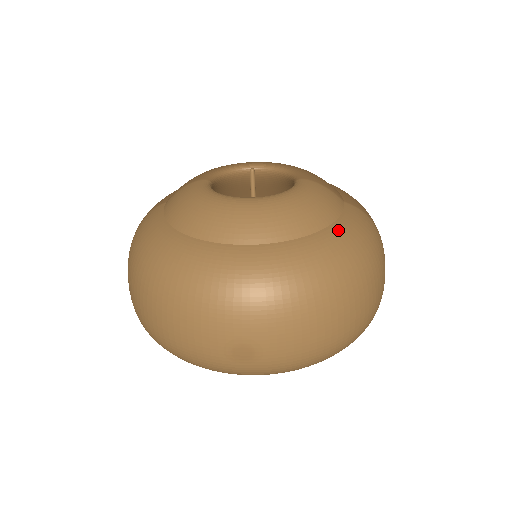
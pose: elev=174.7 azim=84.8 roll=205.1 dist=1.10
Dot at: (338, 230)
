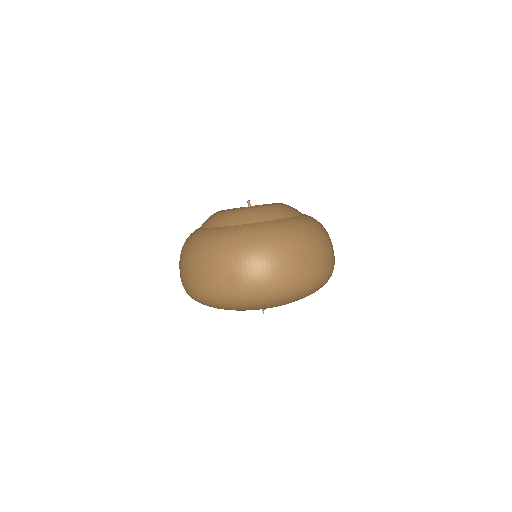
Dot at: (291, 220)
